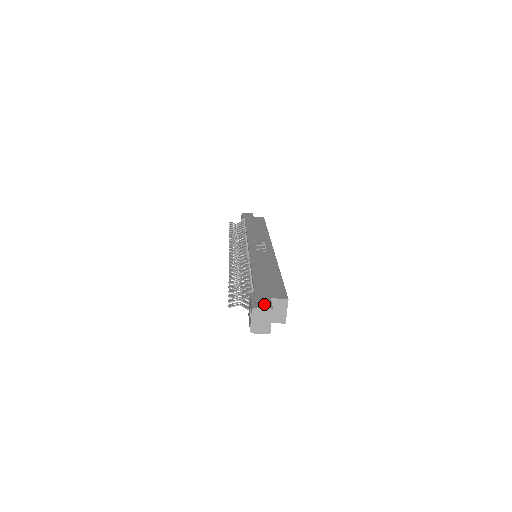
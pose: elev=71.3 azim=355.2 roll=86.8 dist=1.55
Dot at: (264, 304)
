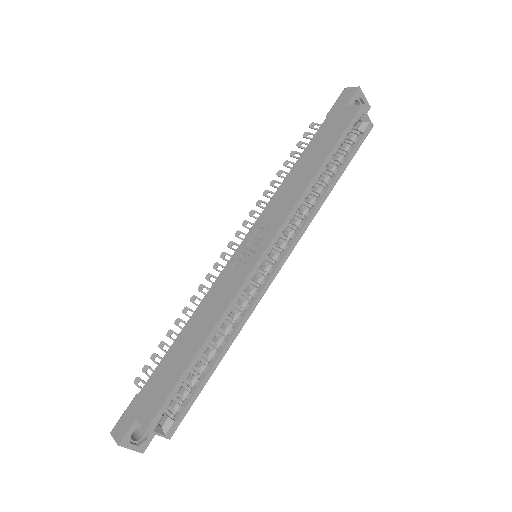
Dot at: (120, 430)
